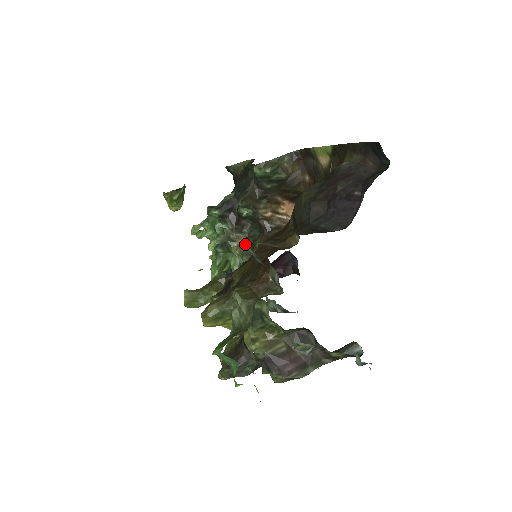
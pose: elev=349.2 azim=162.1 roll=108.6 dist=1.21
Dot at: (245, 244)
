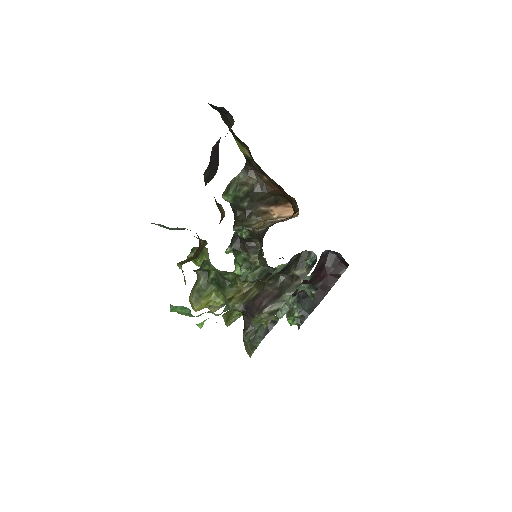
Dot at: occluded
